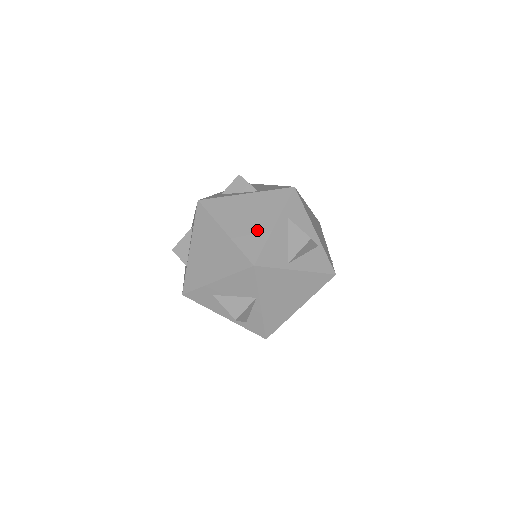
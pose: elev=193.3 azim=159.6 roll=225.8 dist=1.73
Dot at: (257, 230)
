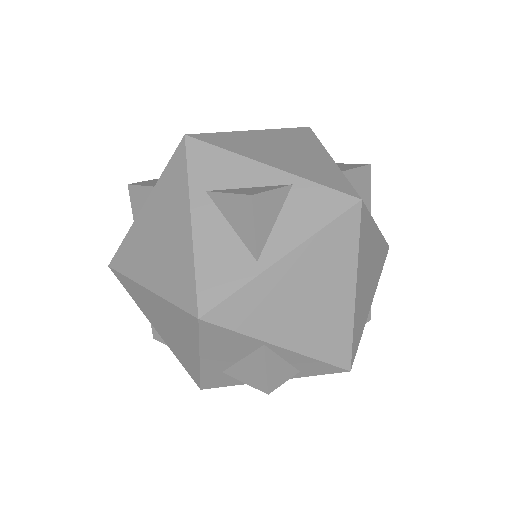
Dot at: (176, 252)
